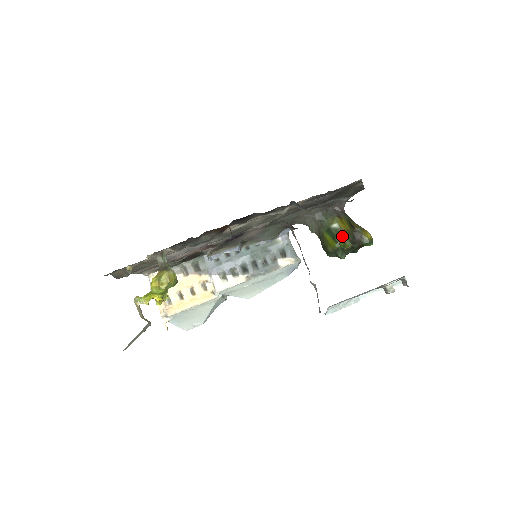
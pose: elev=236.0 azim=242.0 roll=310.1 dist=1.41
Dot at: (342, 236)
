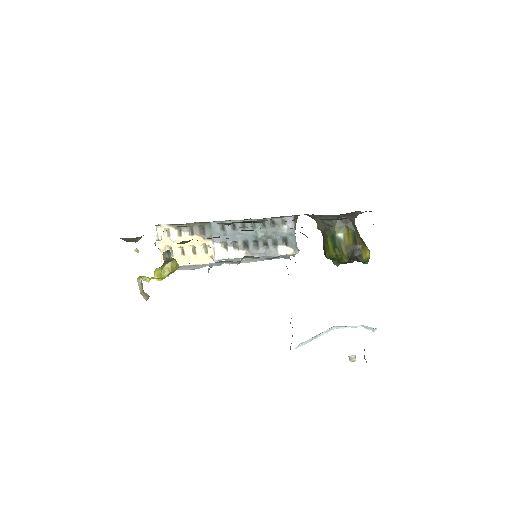
Dot at: (342, 250)
